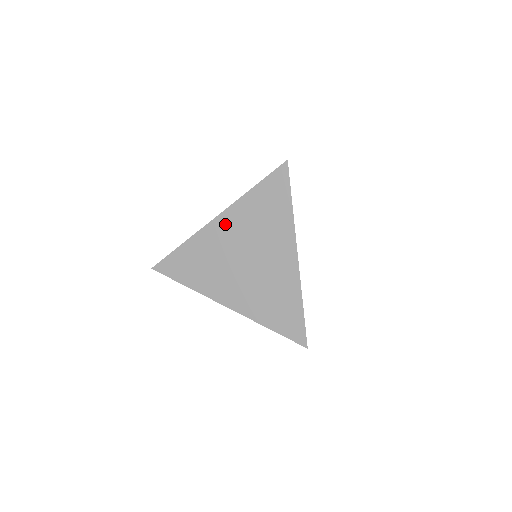
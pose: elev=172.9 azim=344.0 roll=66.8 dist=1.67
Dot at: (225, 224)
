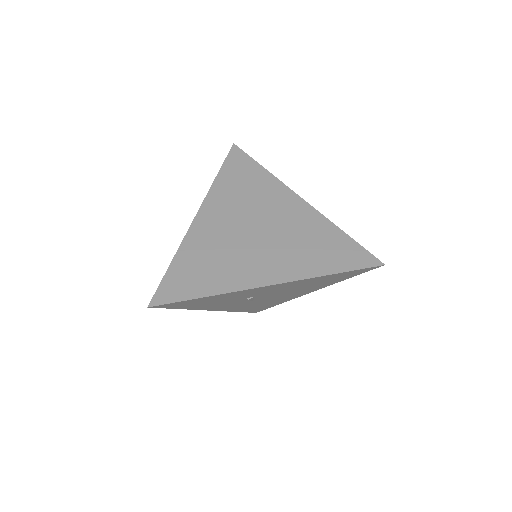
Dot at: (211, 214)
